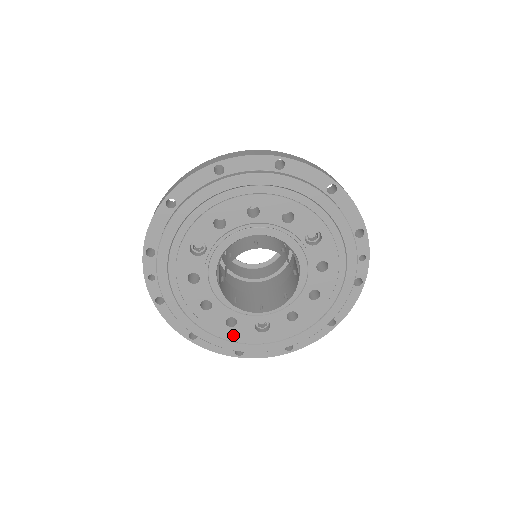
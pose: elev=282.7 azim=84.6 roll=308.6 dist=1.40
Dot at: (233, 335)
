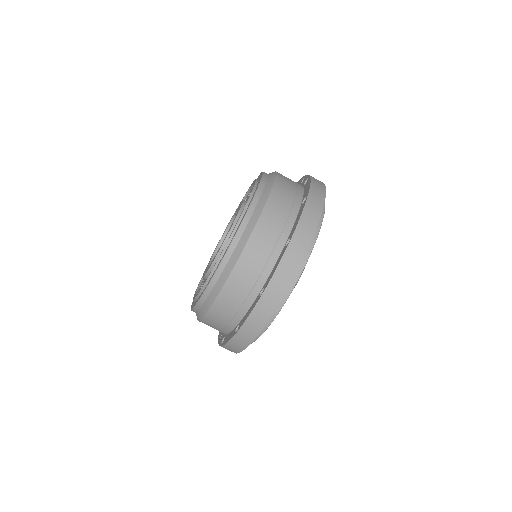
Dot at: occluded
